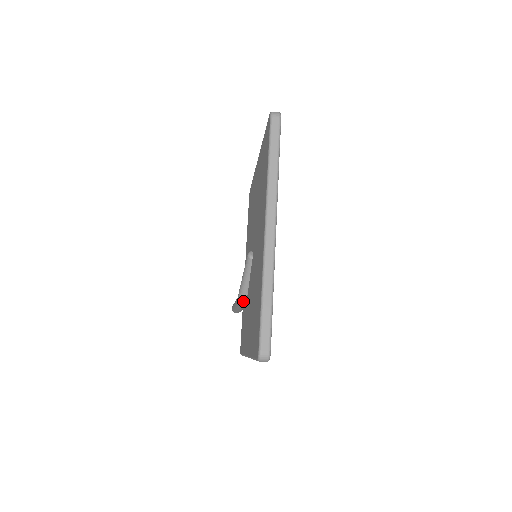
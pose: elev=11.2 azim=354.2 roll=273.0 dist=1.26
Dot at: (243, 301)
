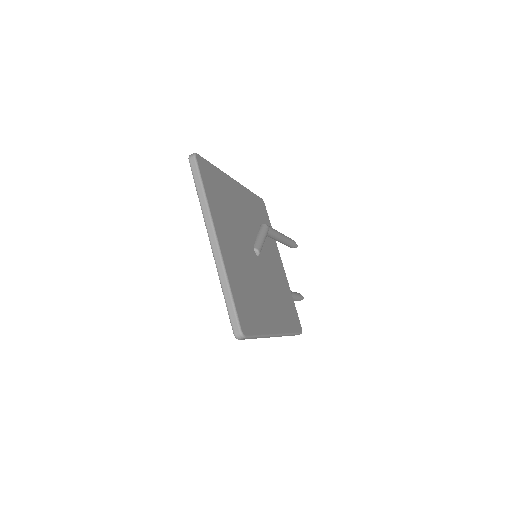
Dot at: occluded
